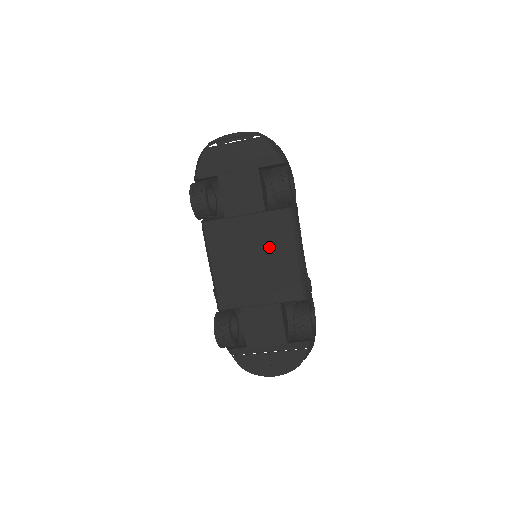
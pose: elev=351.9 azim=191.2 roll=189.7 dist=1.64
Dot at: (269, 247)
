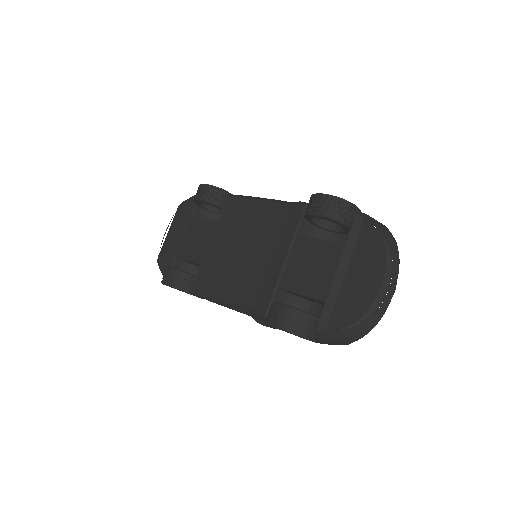
Dot at: (244, 228)
